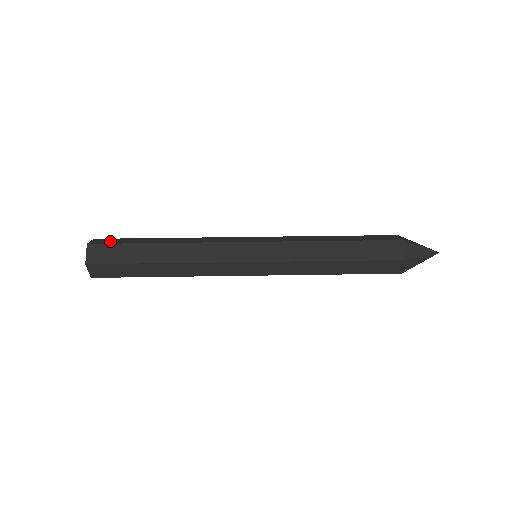
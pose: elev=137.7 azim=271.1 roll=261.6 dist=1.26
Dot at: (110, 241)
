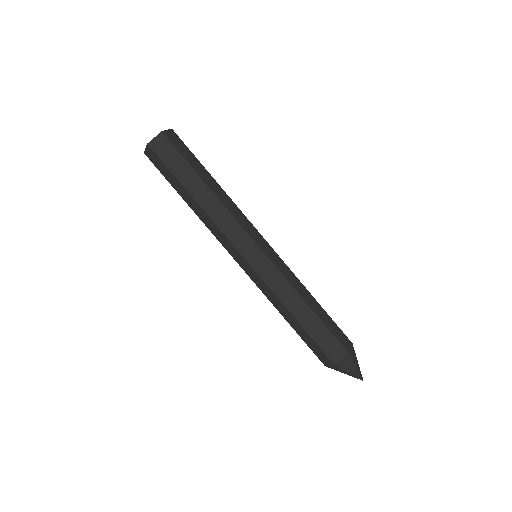
Dot at: (166, 153)
